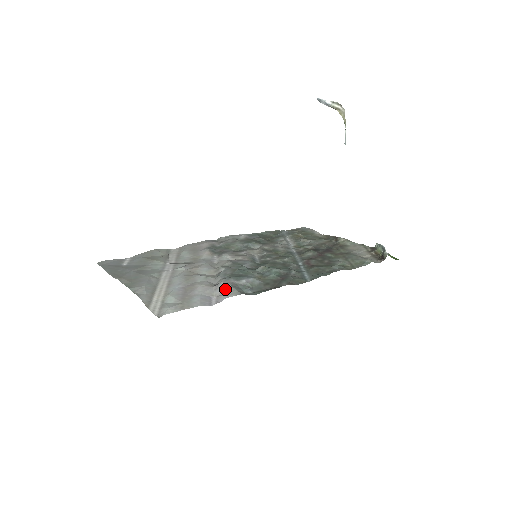
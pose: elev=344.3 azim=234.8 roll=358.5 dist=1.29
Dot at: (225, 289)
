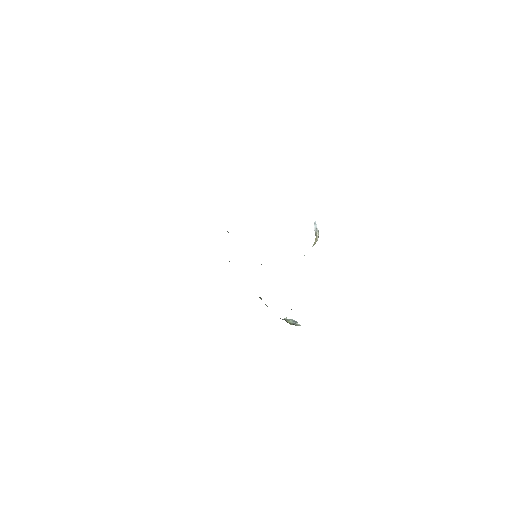
Dot at: occluded
